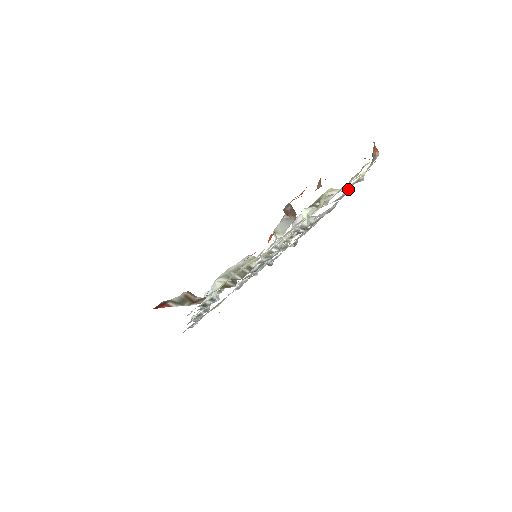
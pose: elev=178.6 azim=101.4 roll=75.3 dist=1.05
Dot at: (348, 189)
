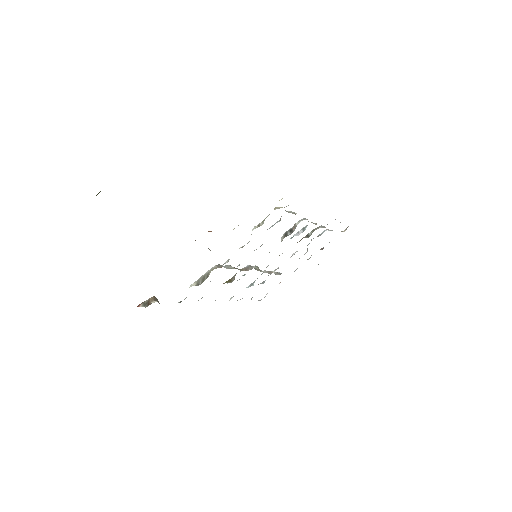
Dot at: occluded
